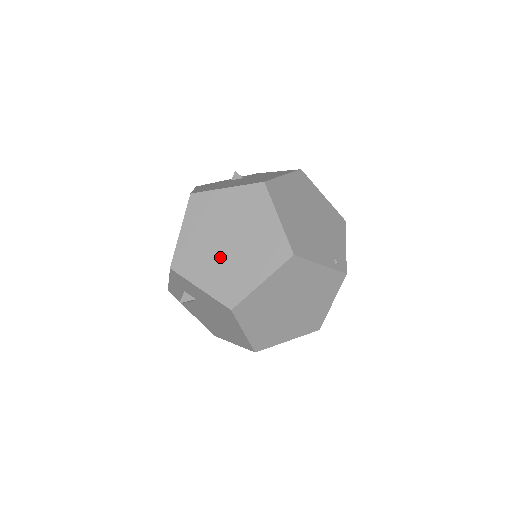
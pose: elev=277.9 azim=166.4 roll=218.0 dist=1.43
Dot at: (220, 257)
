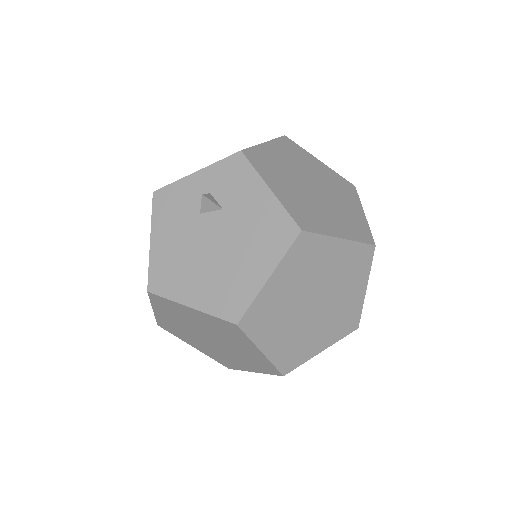
Dot at: (302, 189)
